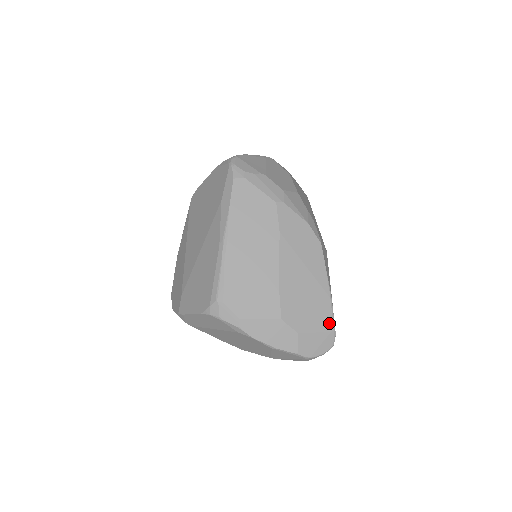
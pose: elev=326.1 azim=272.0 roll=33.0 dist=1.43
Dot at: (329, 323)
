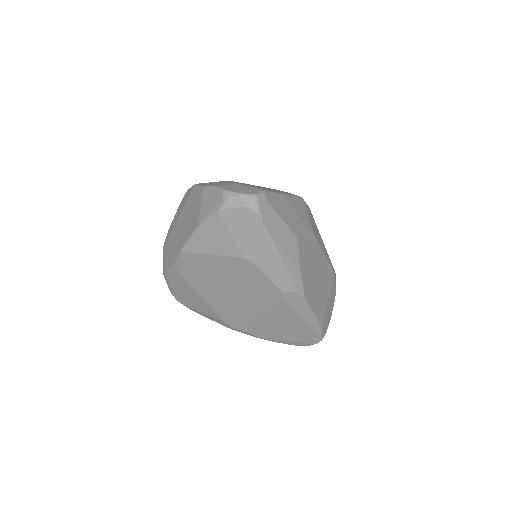
Dot at: occluded
